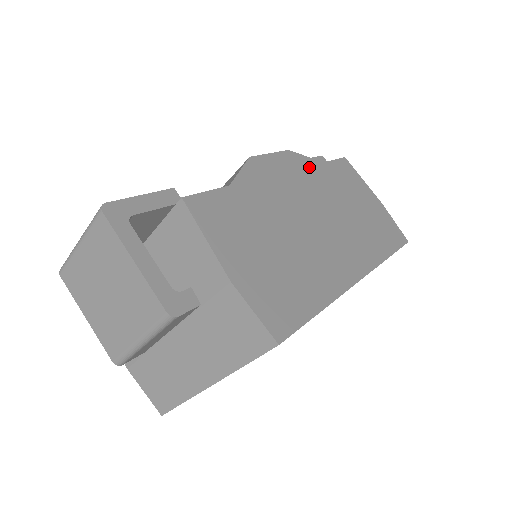
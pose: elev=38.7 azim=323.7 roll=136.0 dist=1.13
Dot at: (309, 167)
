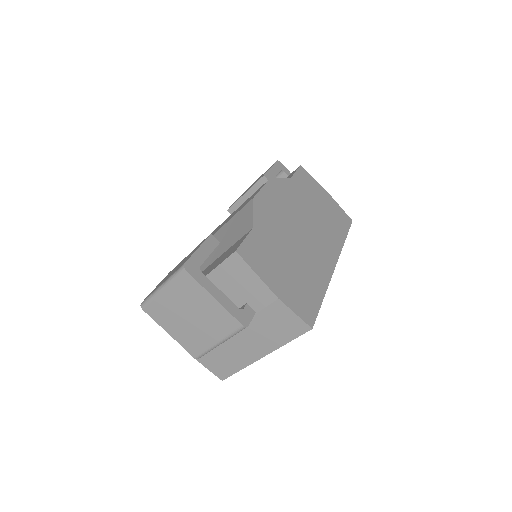
Dot at: (285, 187)
